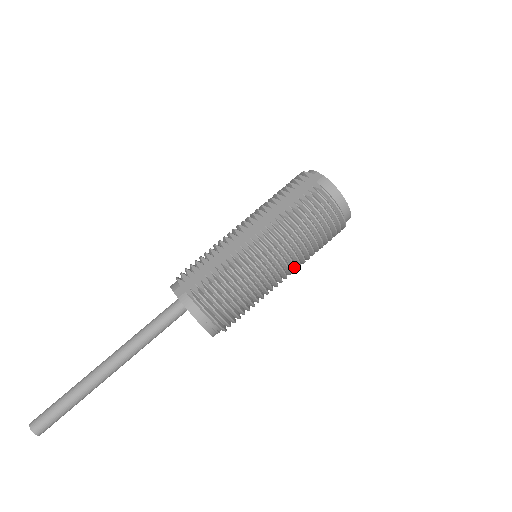
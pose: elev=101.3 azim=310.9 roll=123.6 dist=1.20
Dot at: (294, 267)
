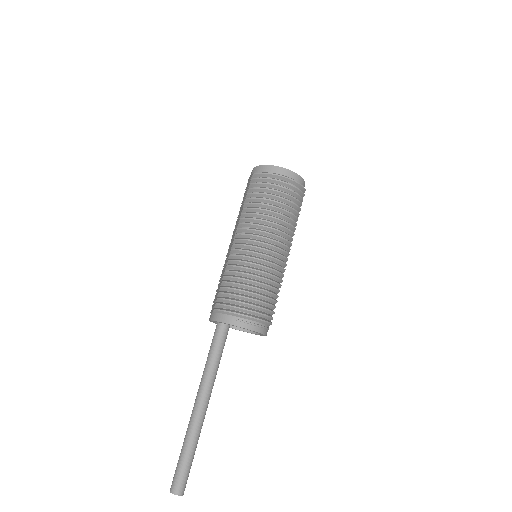
Dot at: (275, 236)
